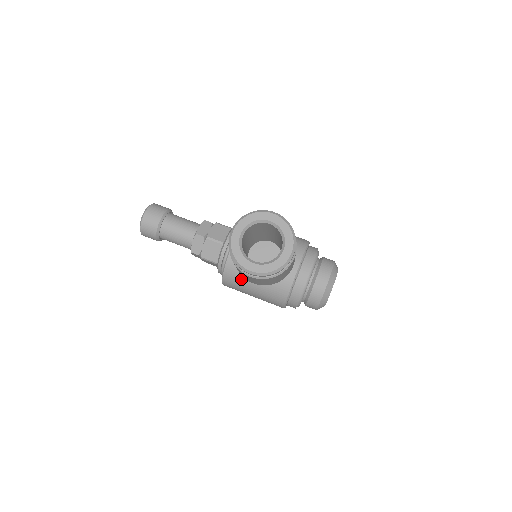
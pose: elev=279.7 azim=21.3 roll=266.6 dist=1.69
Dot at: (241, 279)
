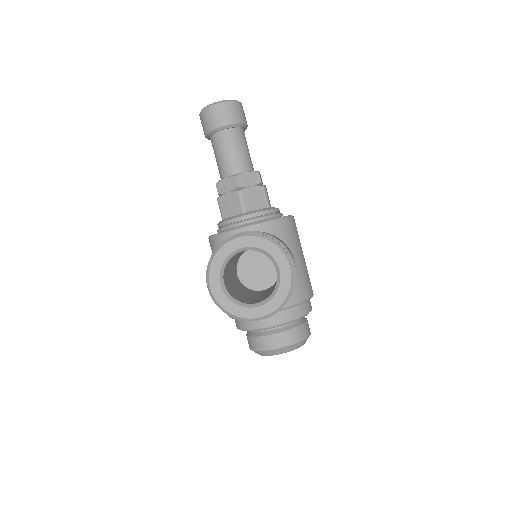
Dot at: occluded
